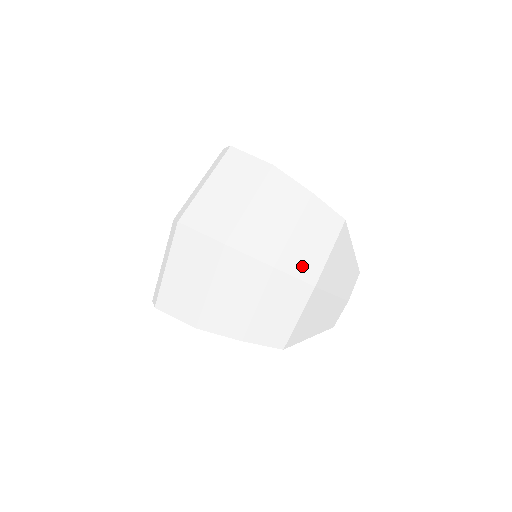
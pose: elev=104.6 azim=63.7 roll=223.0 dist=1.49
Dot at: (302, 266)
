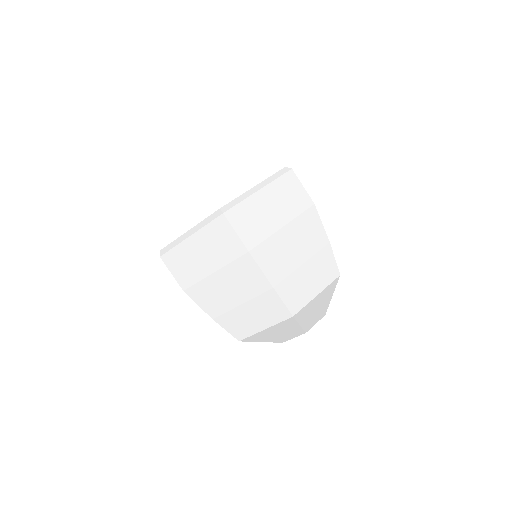
Dot at: (235, 327)
